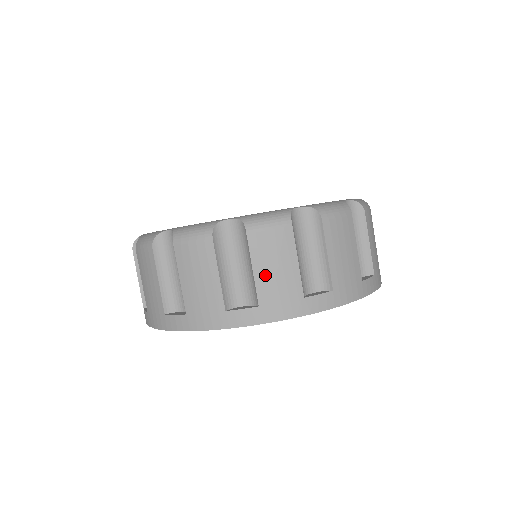
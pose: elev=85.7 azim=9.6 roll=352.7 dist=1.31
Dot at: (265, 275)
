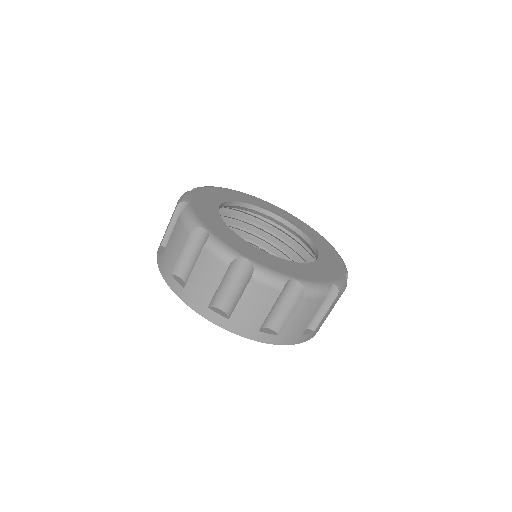
Dot at: (245, 307)
